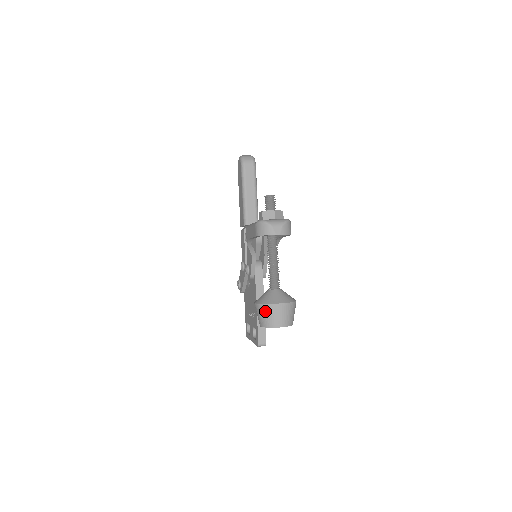
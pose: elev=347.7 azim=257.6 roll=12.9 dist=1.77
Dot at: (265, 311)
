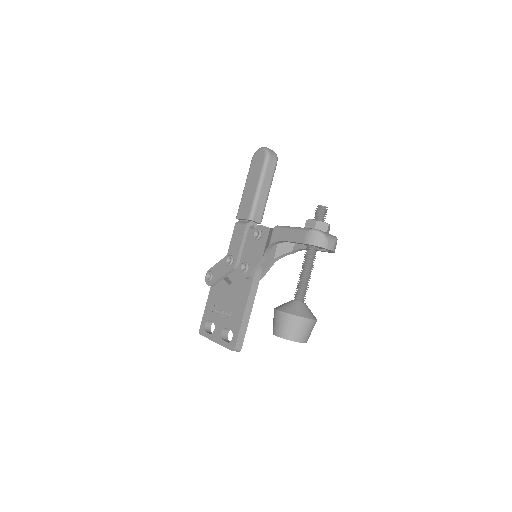
Dot at: (293, 323)
